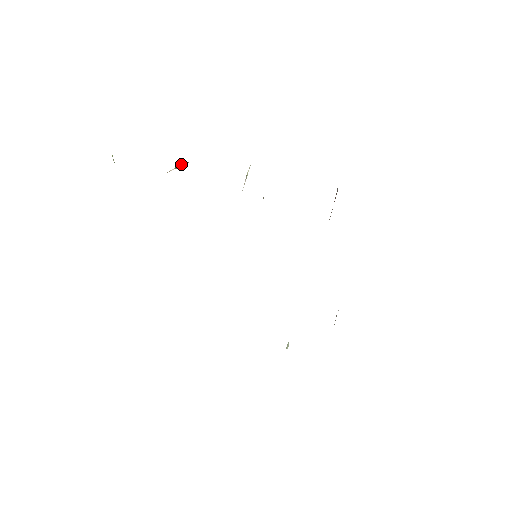
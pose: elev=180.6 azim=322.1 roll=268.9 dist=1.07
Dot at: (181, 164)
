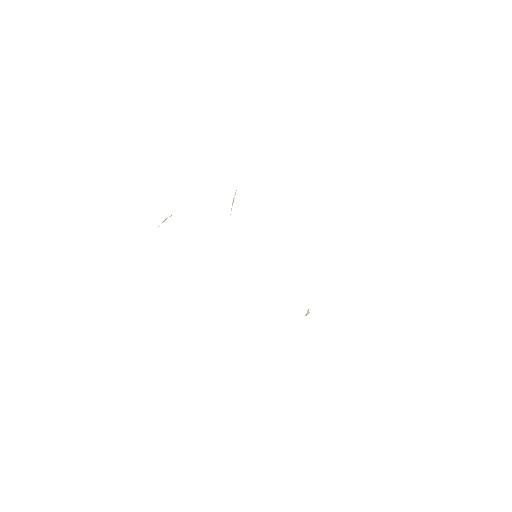
Dot at: (167, 218)
